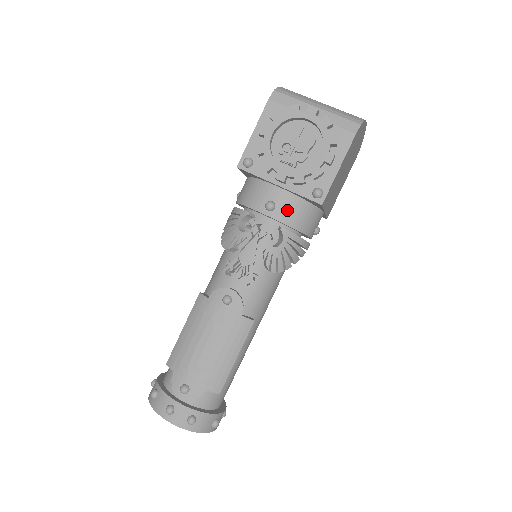
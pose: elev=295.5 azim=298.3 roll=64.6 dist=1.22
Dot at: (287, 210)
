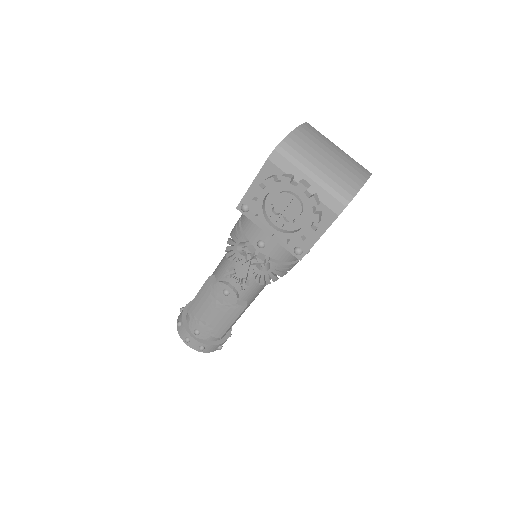
Dot at: (275, 250)
